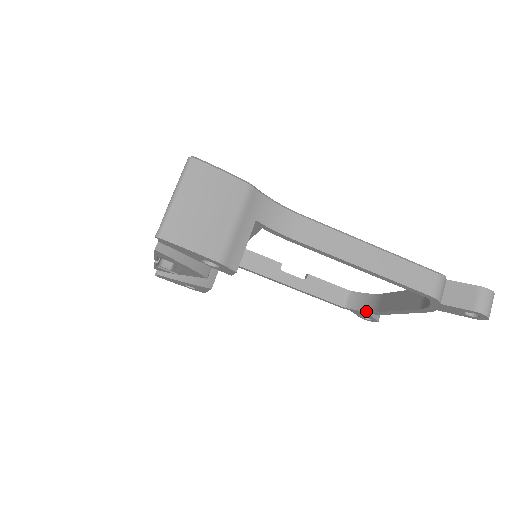
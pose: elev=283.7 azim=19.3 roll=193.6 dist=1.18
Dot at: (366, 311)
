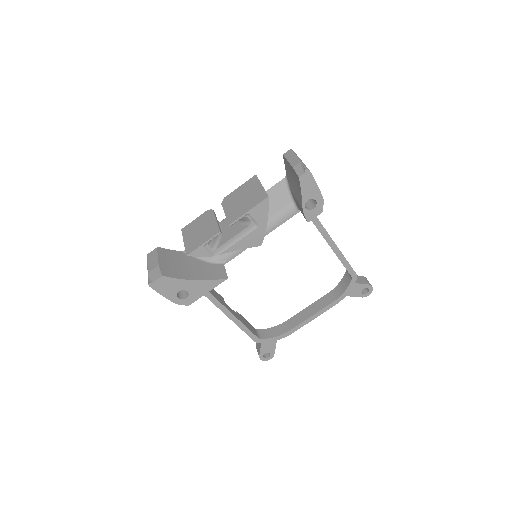
Dot at: (279, 335)
